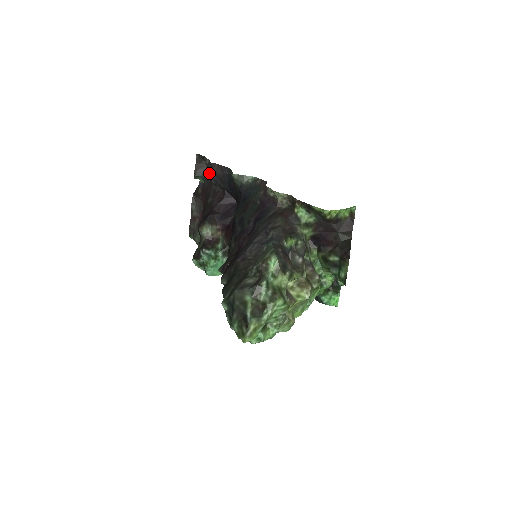
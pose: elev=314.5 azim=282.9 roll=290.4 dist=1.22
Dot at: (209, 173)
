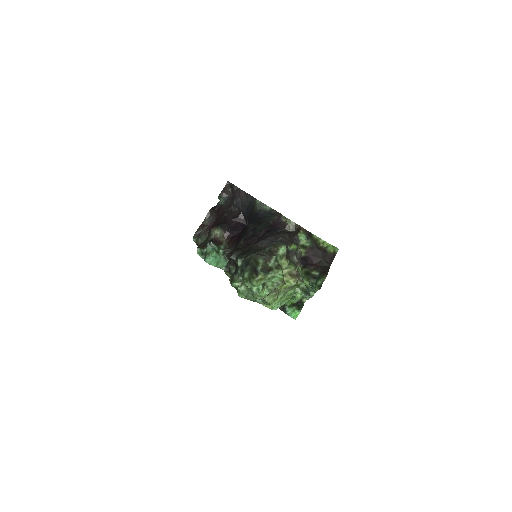
Dot at: (231, 198)
